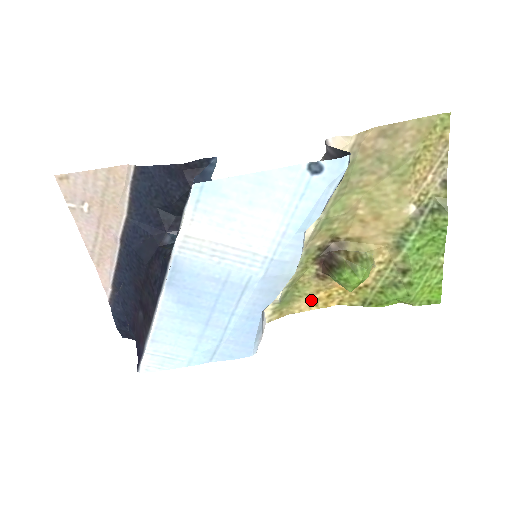
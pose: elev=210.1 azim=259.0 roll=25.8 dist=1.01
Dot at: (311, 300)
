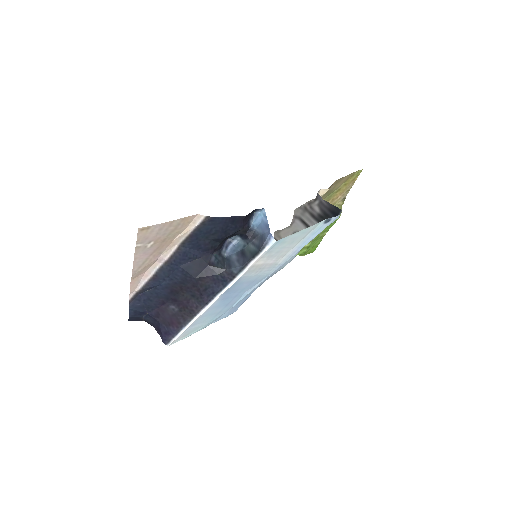
Dot at: occluded
